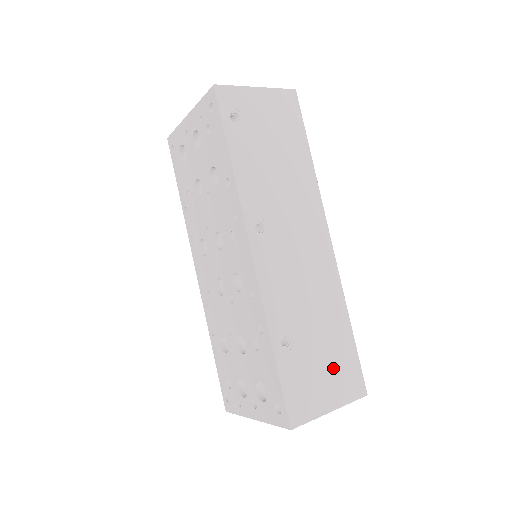
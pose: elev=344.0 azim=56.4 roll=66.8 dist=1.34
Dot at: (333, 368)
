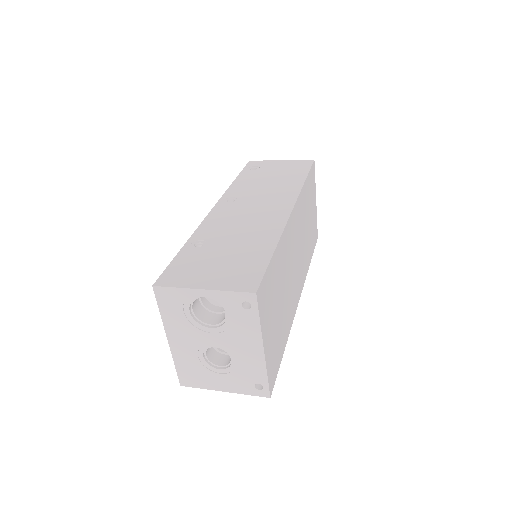
Dot at: (230, 267)
